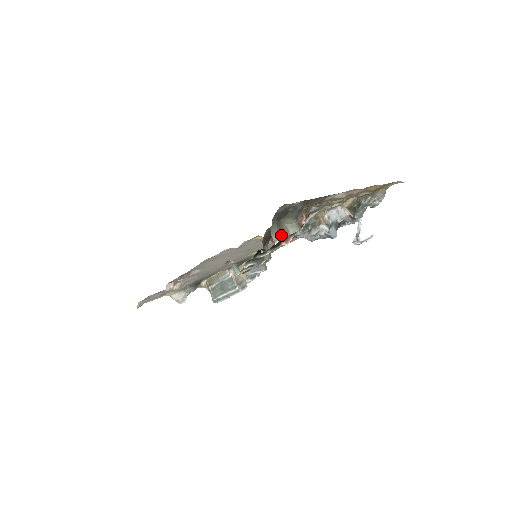
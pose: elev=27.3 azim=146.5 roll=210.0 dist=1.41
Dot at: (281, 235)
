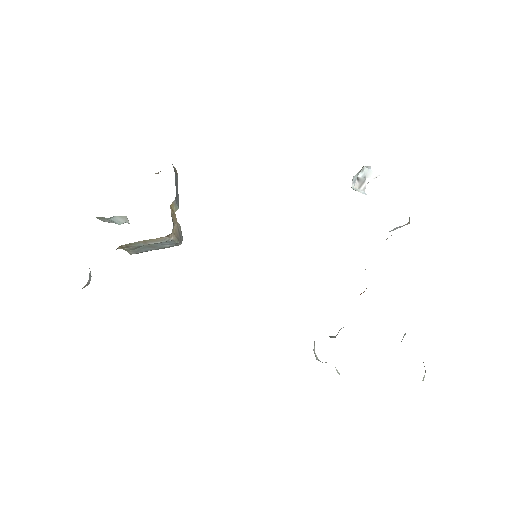
Dot at: occluded
